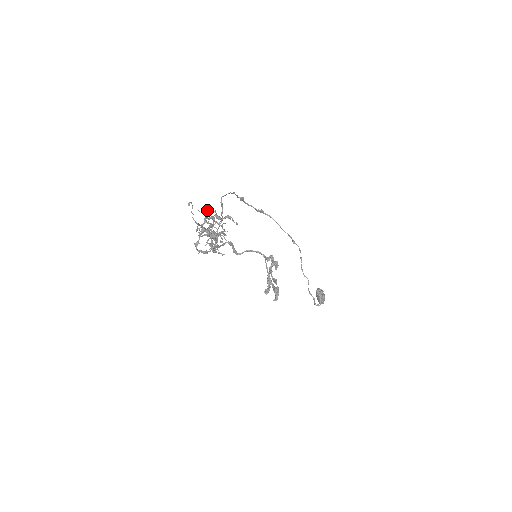
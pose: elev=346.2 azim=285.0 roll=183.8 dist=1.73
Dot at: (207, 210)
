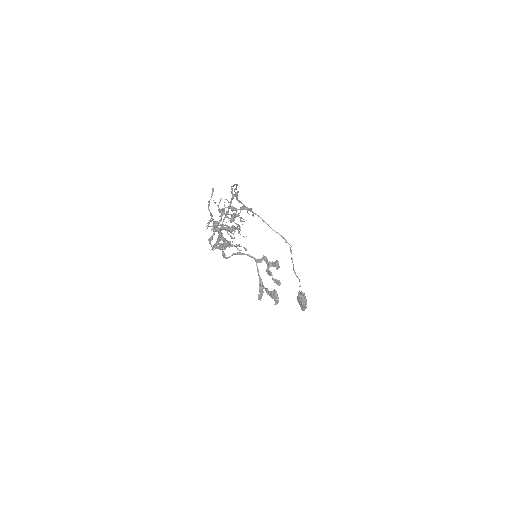
Dot at: (220, 200)
